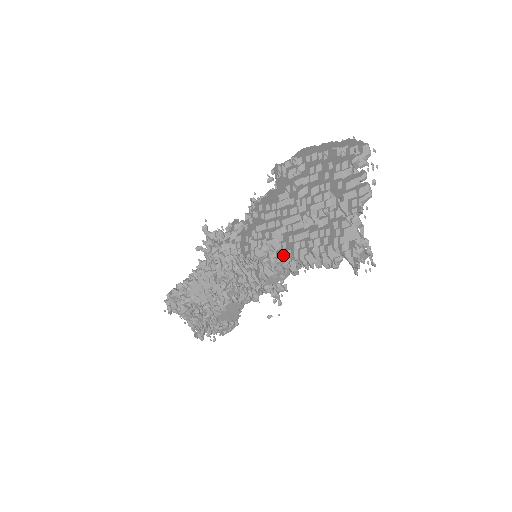
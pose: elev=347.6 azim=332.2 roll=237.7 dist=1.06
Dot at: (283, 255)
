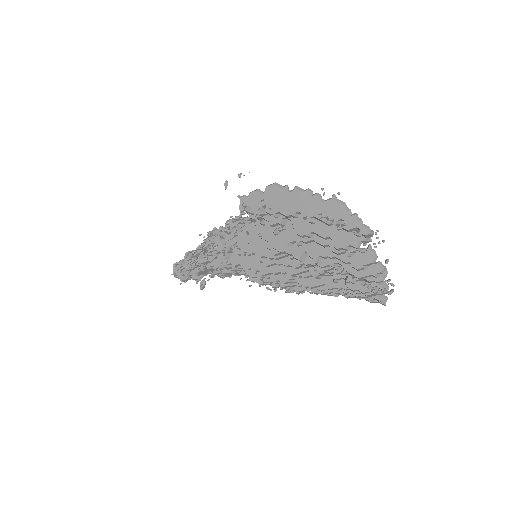
Dot at: occluded
